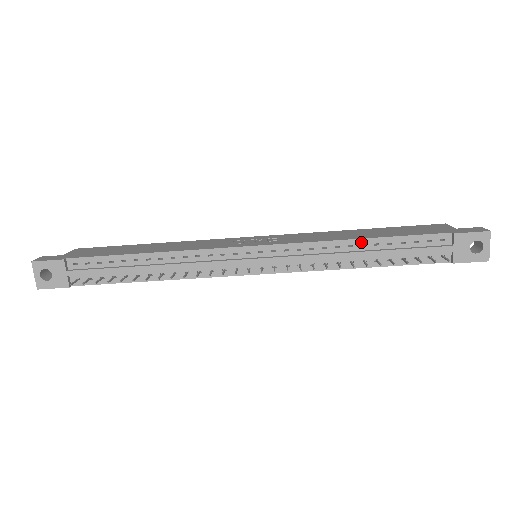
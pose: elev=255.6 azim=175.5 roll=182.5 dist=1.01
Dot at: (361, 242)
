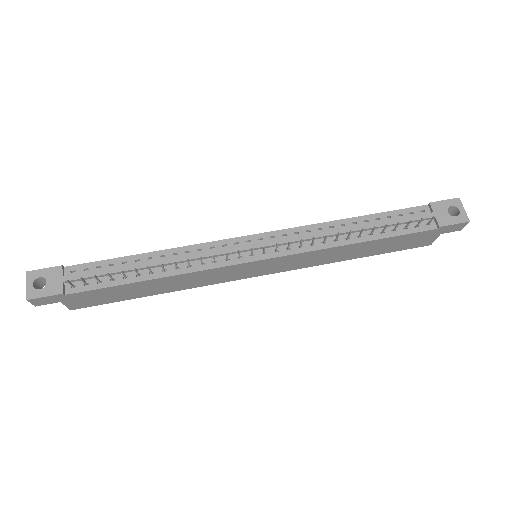
Dot at: (351, 221)
